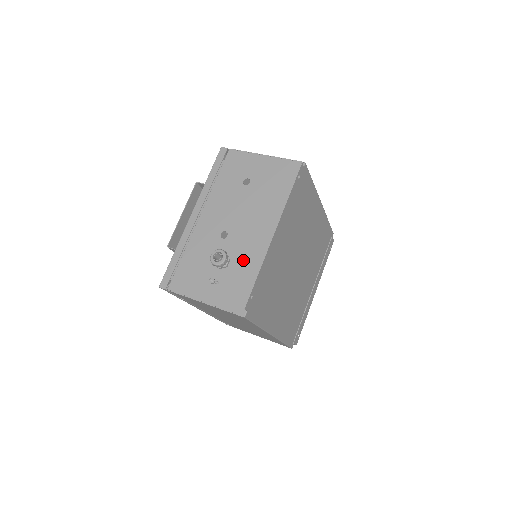
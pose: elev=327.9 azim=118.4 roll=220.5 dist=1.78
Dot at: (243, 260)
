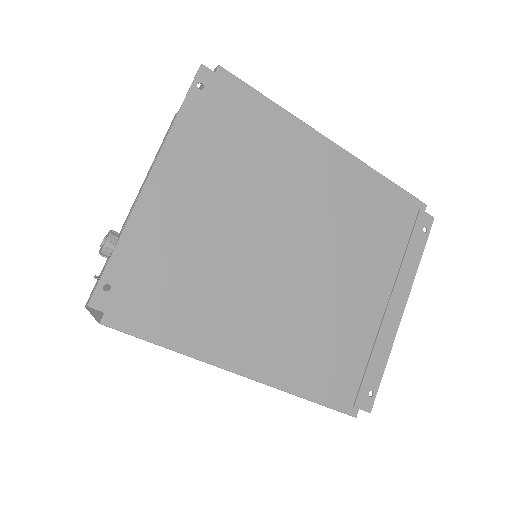
Dot at: occluded
